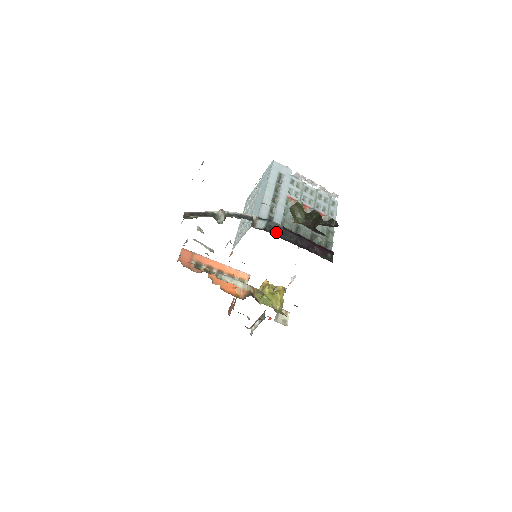
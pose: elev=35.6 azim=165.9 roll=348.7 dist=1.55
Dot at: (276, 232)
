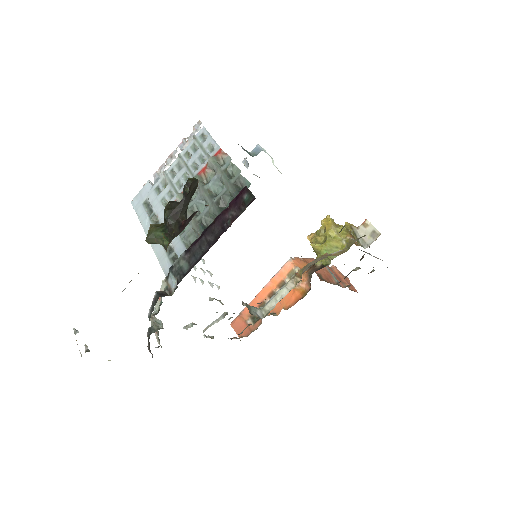
Dot at: (187, 267)
